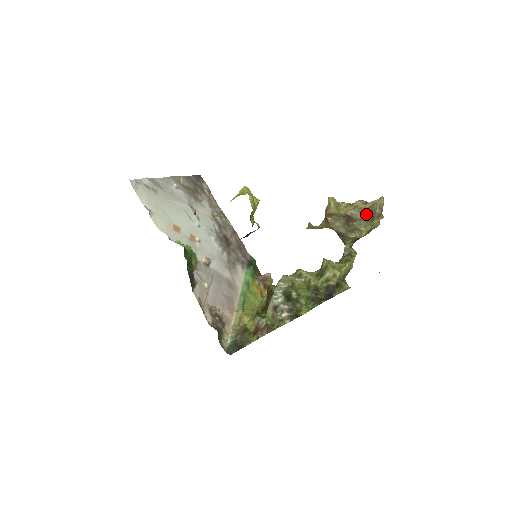
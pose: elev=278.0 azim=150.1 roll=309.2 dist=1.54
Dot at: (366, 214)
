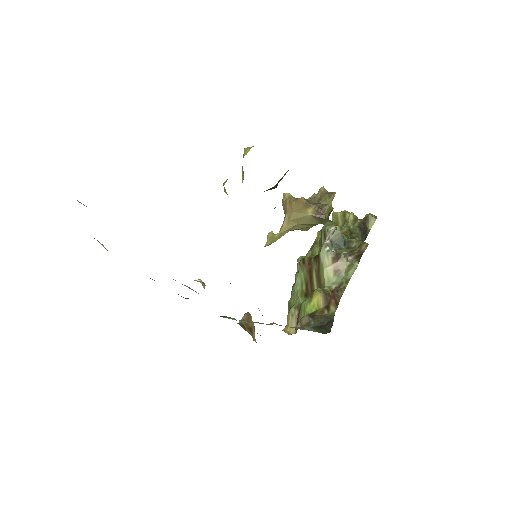
Dot at: (319, 199)
